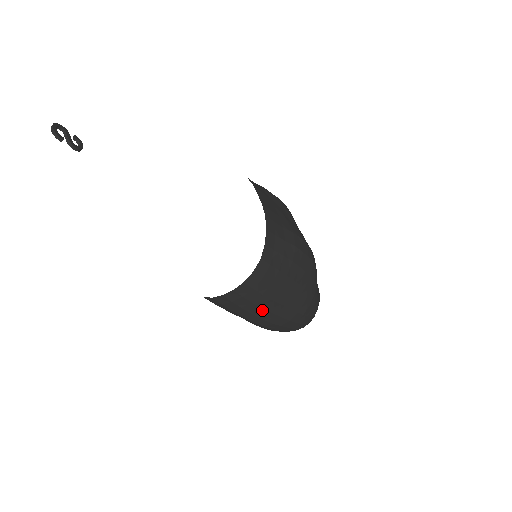
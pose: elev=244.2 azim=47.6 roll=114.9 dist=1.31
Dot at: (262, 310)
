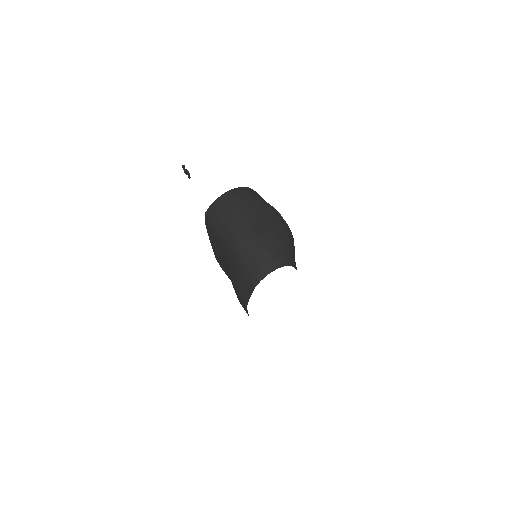
Dot at: (238, 215)
